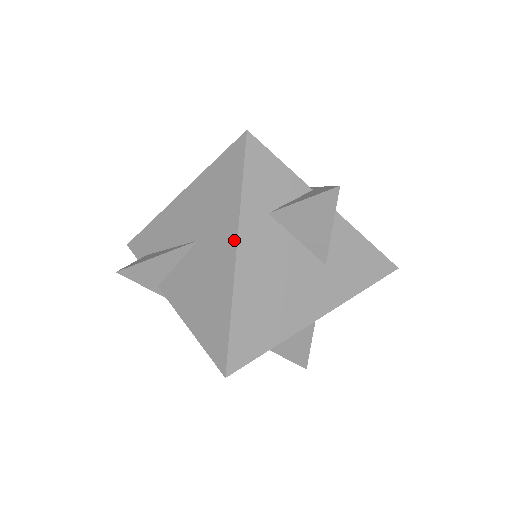
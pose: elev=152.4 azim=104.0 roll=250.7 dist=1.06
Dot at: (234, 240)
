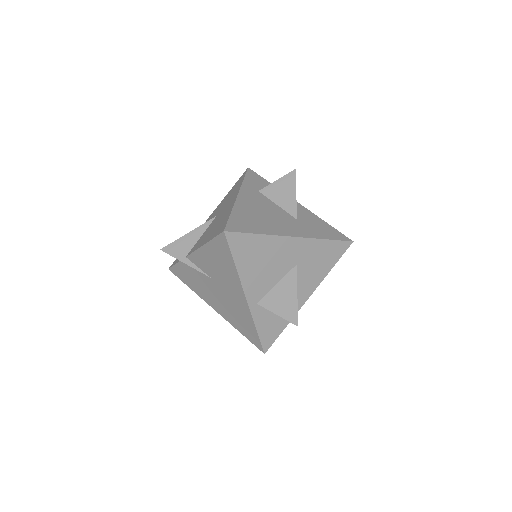
Dot at: (237, 193)
